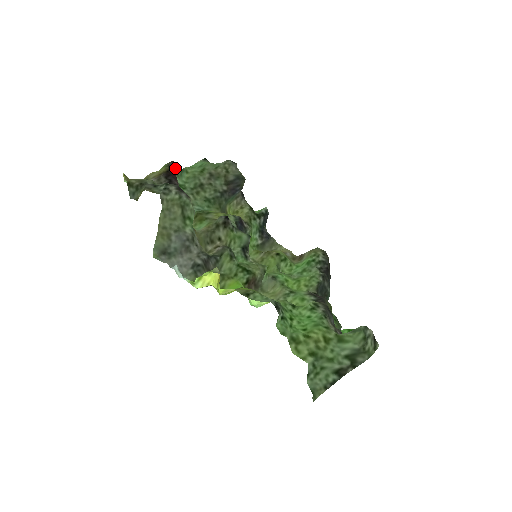
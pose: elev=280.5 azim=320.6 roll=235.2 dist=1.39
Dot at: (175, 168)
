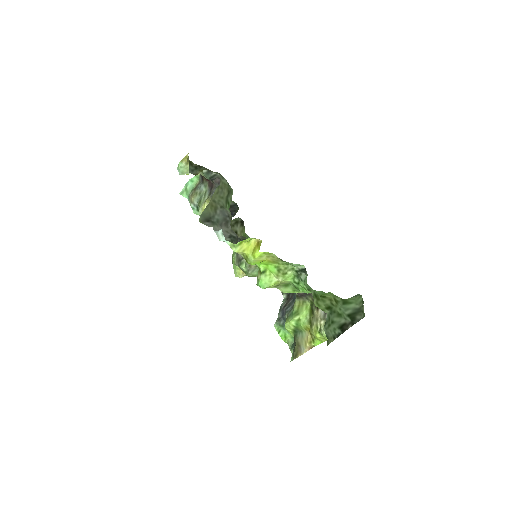
Dot at: (200, 177)
